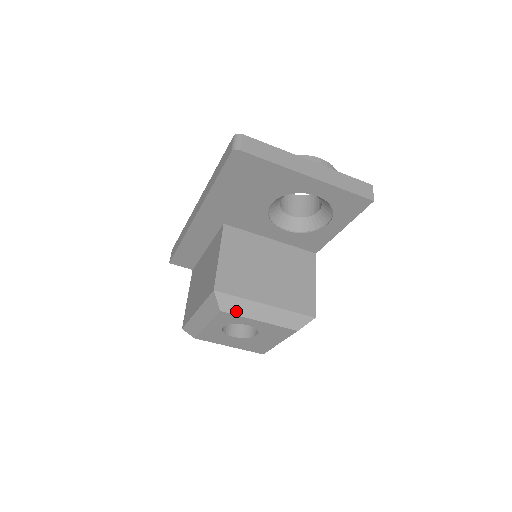
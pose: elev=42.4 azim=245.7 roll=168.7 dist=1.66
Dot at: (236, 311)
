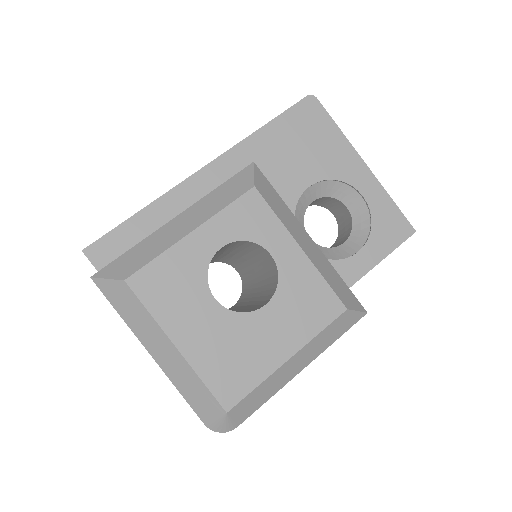
Dot at: (274, 207)
